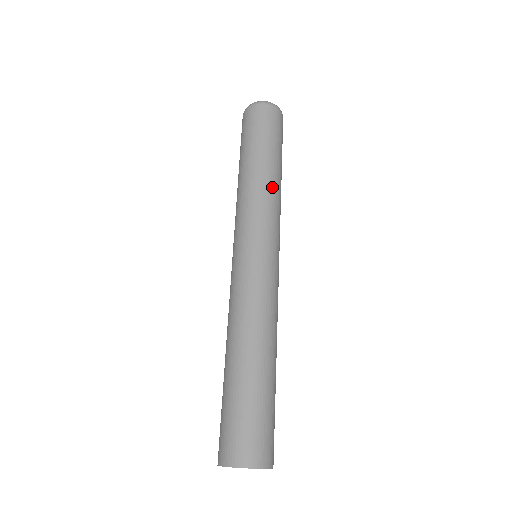
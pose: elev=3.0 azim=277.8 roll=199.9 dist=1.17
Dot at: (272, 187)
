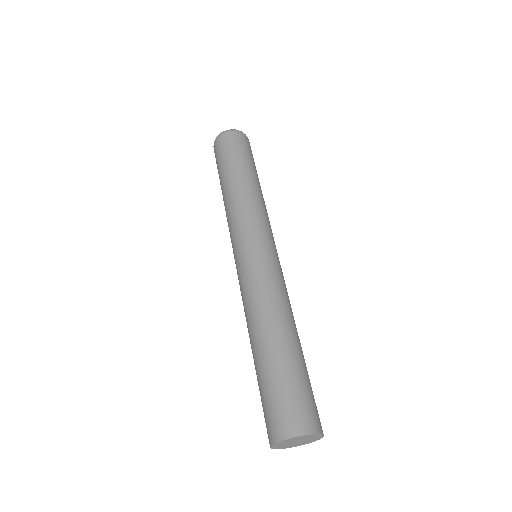
Dot at: (237, 196)
